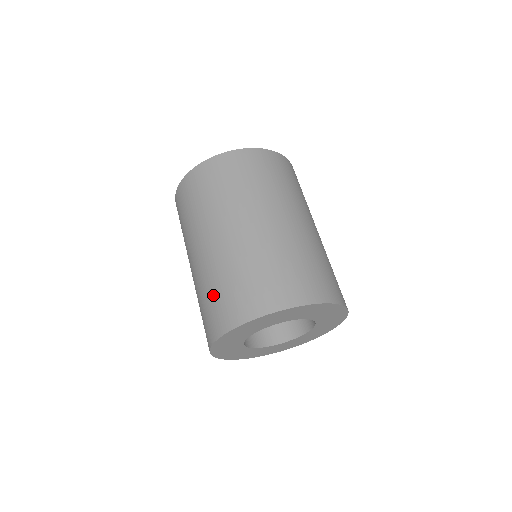
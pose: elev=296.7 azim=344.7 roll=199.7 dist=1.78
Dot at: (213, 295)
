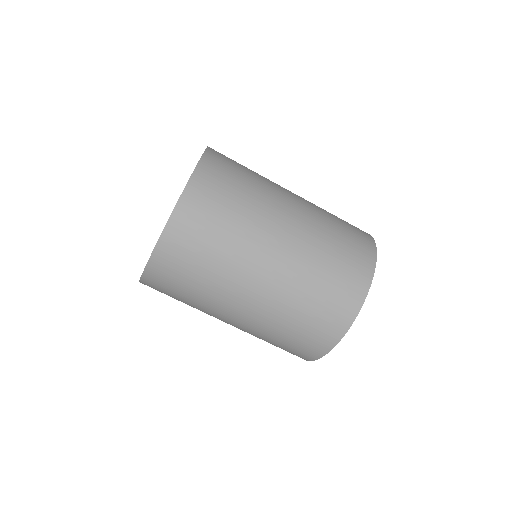
Dot at: occluded
